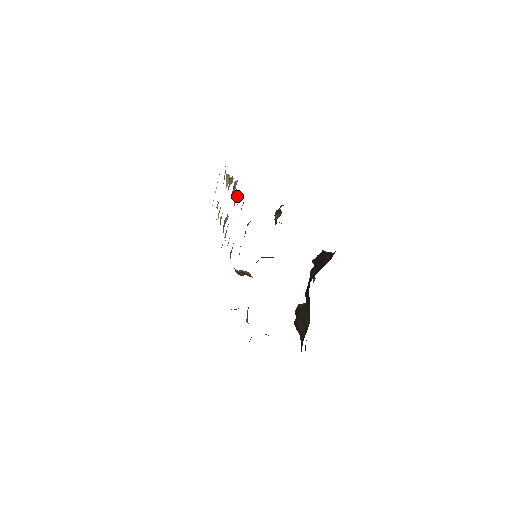
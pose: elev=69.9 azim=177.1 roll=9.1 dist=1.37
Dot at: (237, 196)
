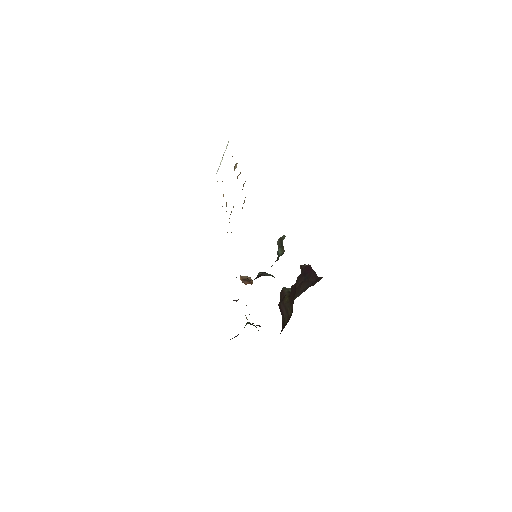
Dot at: occluded
